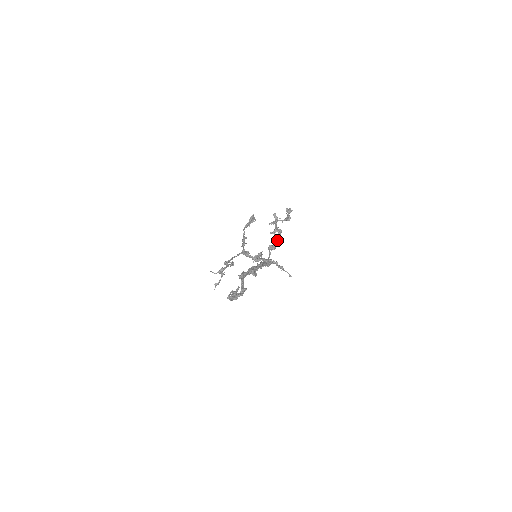
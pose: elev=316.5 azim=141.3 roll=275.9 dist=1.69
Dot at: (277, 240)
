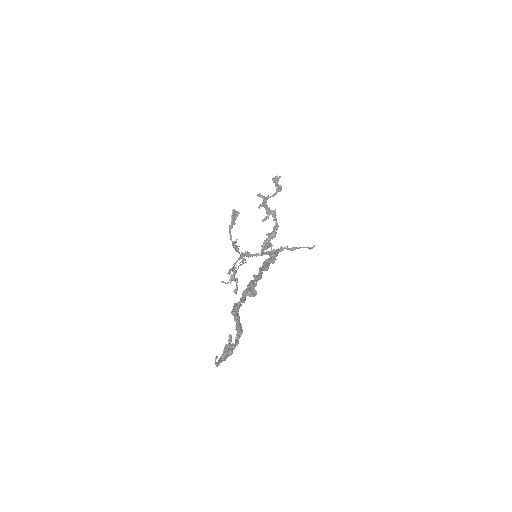
Dot at: occluded
